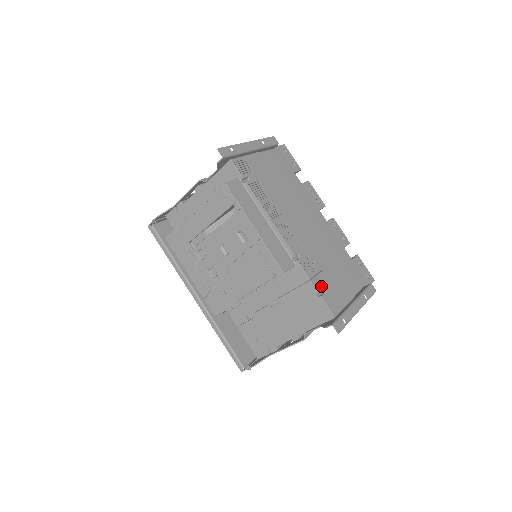
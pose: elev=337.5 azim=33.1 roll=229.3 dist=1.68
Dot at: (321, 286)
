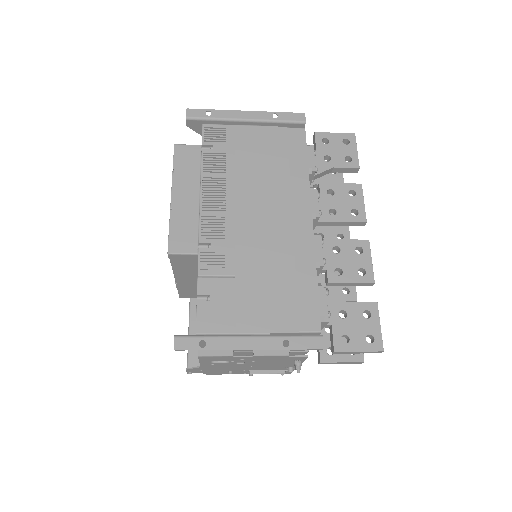
Dot at: (211, 291)
